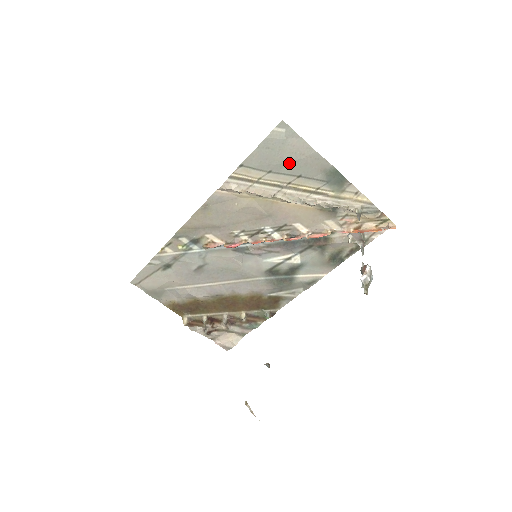
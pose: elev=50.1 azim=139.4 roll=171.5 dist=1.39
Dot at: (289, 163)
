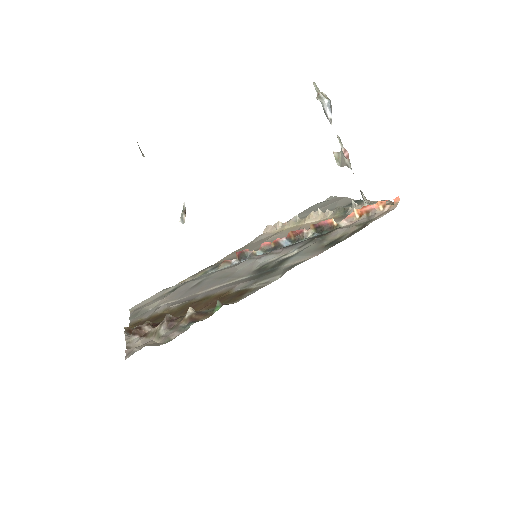
Dot at: (324, 208)
